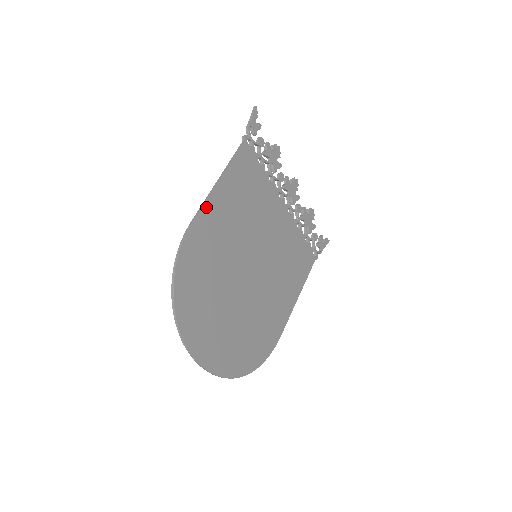
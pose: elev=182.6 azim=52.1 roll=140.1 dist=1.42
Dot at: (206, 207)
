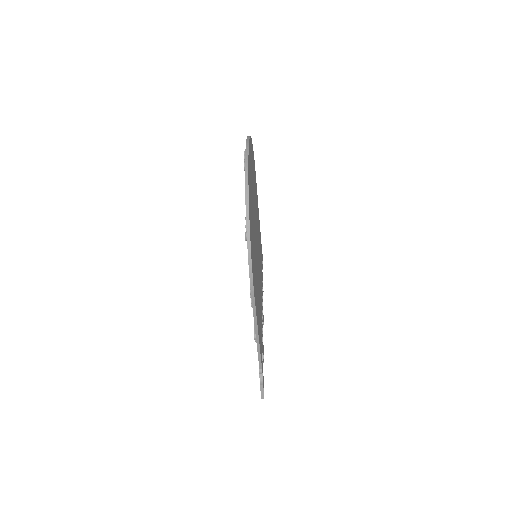
Dot at: occluded
